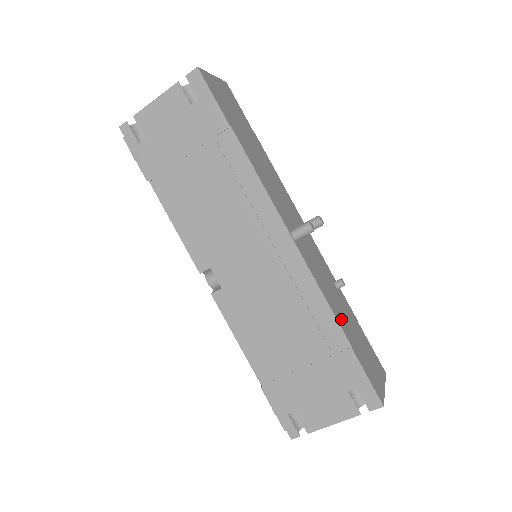
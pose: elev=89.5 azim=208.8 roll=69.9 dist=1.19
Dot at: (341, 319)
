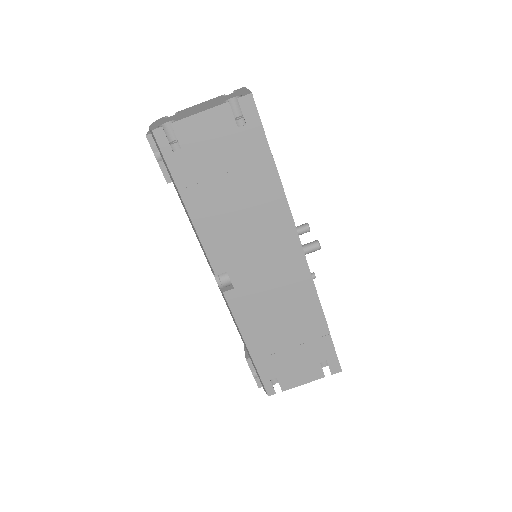
Dot at: occluded
